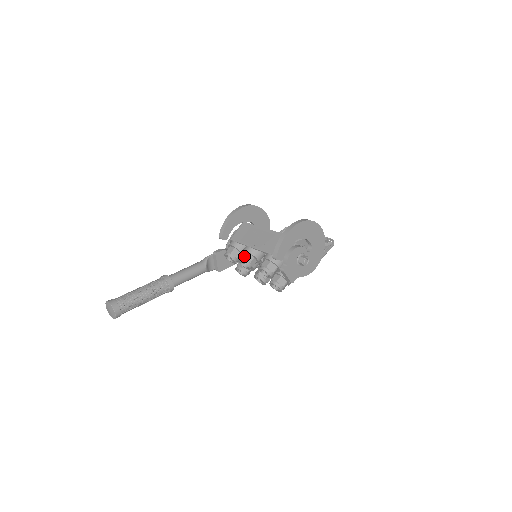
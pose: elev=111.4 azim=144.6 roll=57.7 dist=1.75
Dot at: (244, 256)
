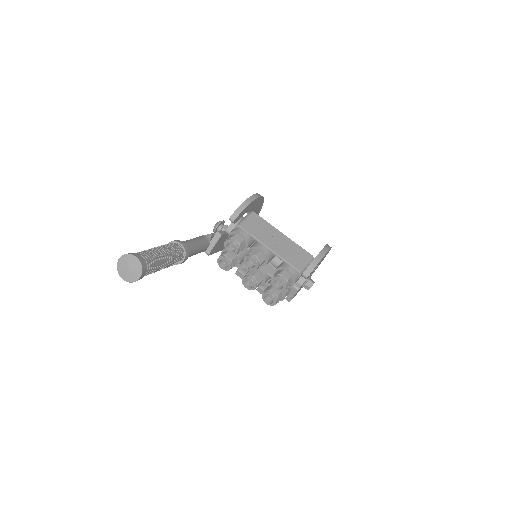
Dot at: (258, 254)
